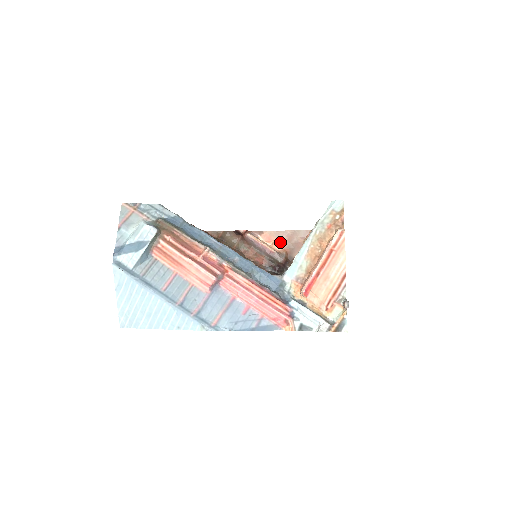
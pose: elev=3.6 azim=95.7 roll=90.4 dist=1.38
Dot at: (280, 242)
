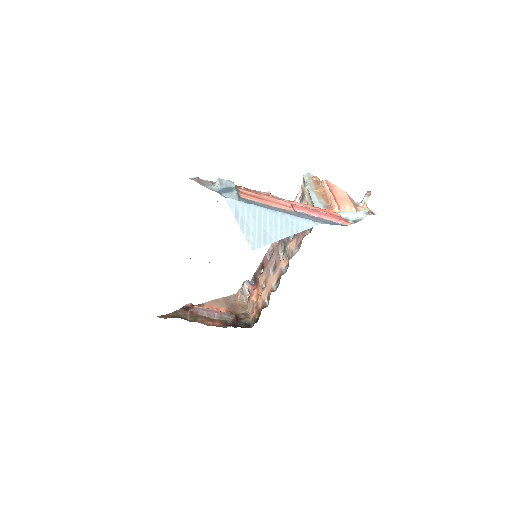
Dot at: (221, 307)
